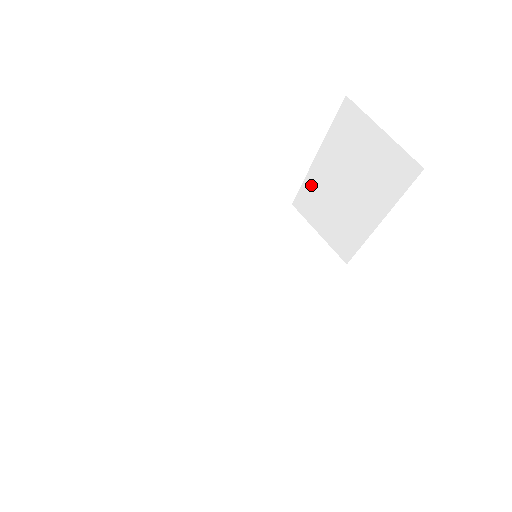
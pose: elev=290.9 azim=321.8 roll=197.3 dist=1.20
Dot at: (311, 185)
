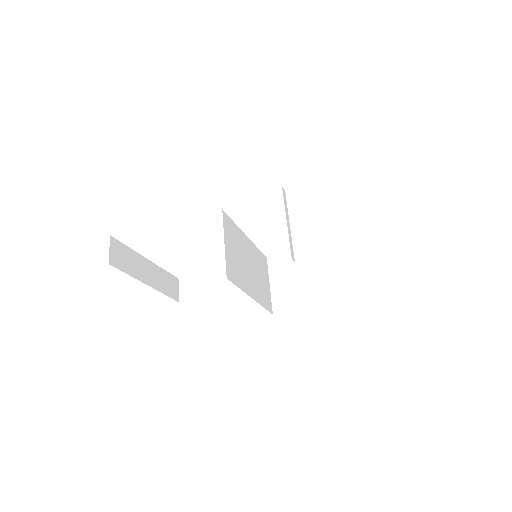
Dot at: (295, 257)
